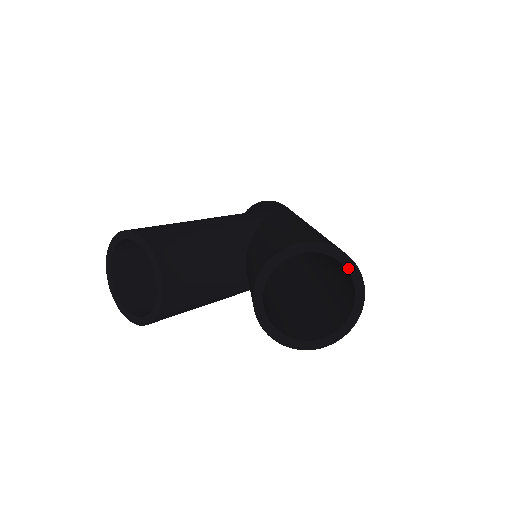
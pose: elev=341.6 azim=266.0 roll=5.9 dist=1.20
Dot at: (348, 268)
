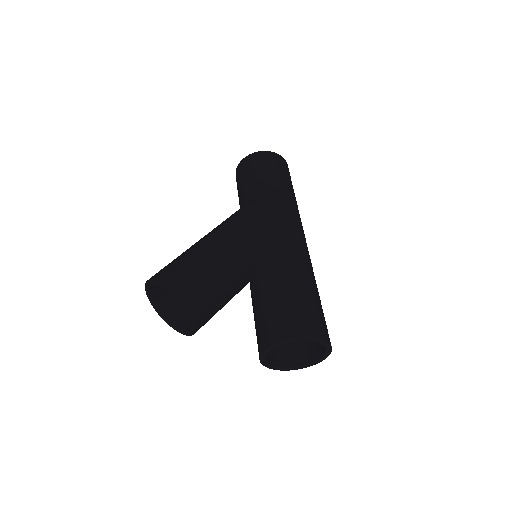
Dot at: (324, 345)
